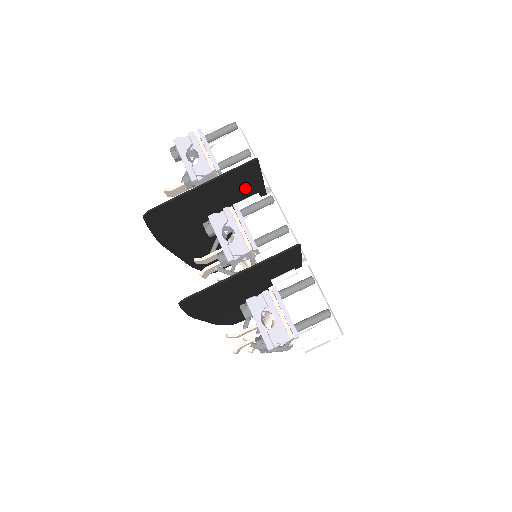
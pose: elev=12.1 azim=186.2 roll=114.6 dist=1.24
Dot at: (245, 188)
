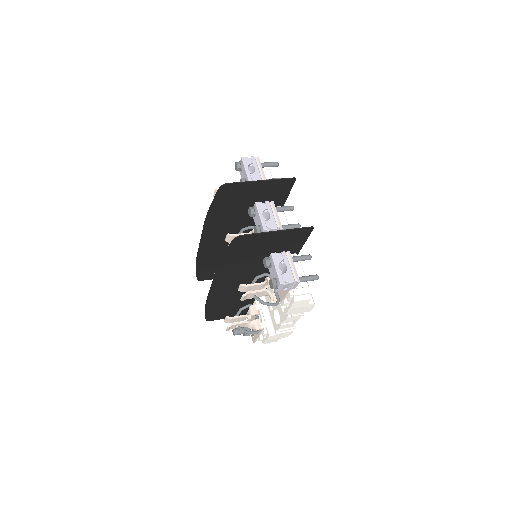
Dot at: (275, 199)
